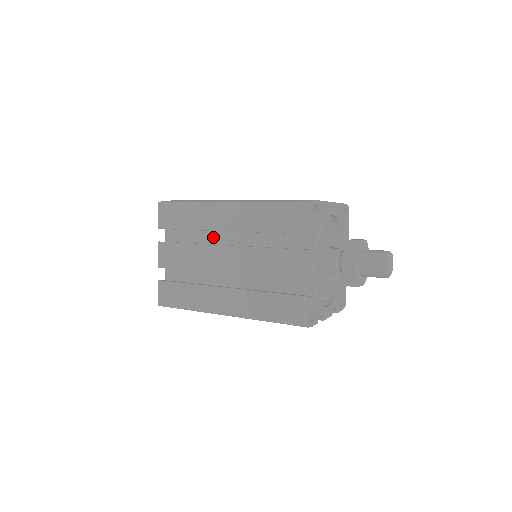
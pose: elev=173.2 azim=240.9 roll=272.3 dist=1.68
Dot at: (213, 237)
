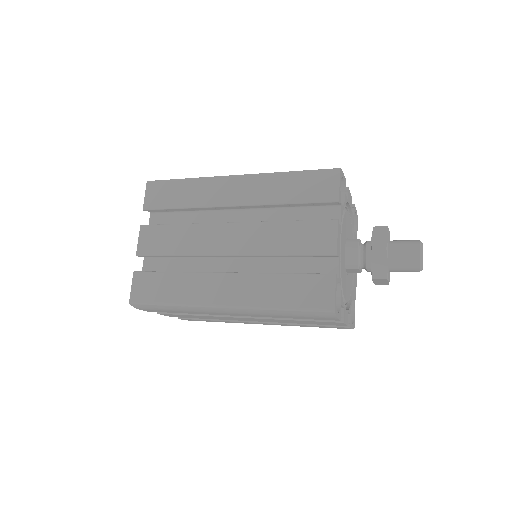
Dot at: (213, 219)
